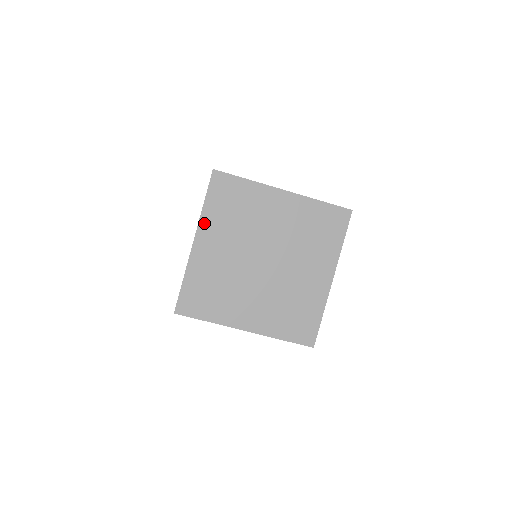
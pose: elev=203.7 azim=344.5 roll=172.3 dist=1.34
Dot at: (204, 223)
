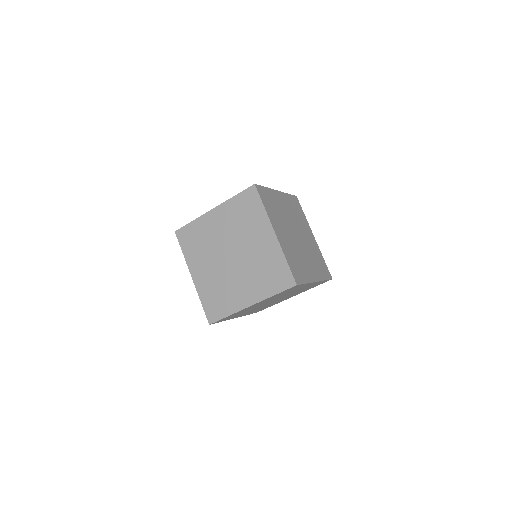
Dot at: (271, 220)
